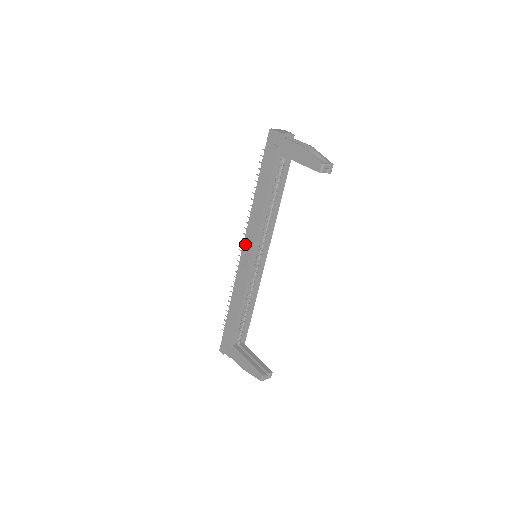
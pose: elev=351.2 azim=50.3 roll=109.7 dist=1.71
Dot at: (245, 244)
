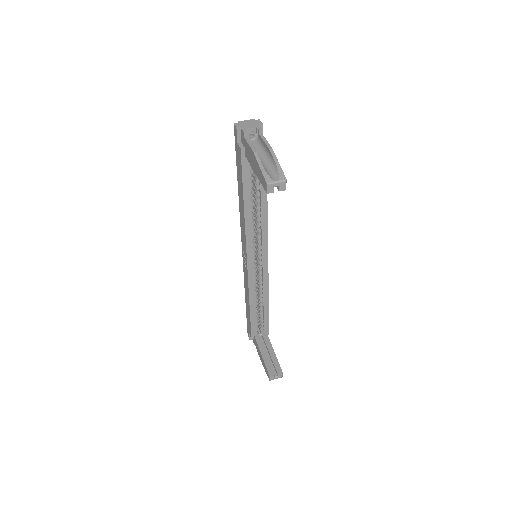
Dot at: (242, 244)
